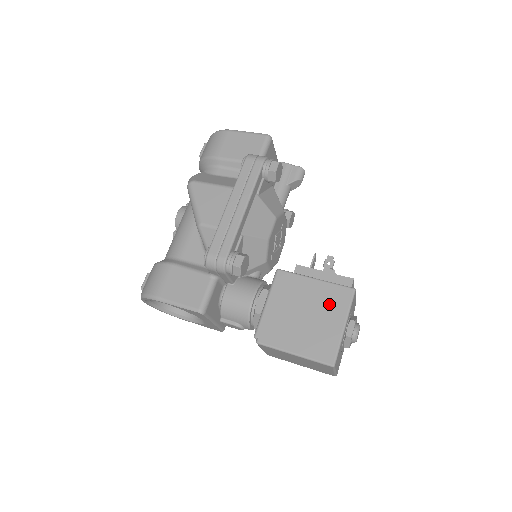
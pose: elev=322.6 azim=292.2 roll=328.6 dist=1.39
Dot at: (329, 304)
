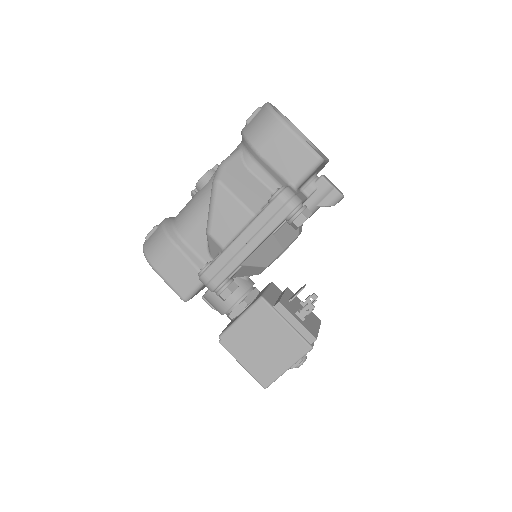
Dot at: (286, 348)
